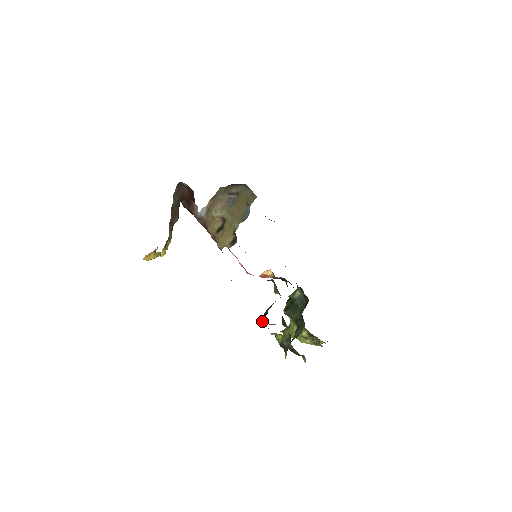
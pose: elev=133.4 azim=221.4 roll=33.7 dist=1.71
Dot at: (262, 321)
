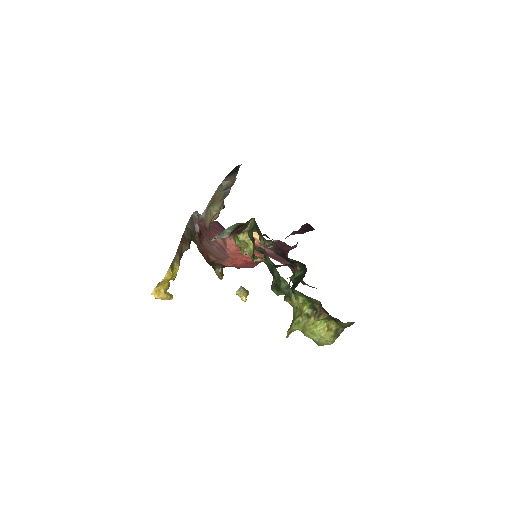
Dot at: (234, 239)
